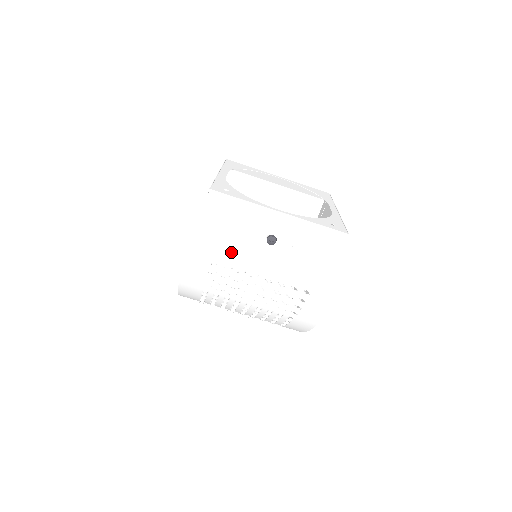
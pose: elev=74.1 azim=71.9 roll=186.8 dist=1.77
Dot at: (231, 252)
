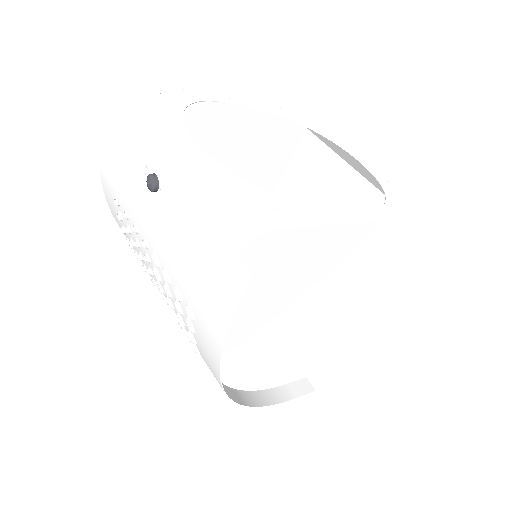
Dot at: (125, 187)
